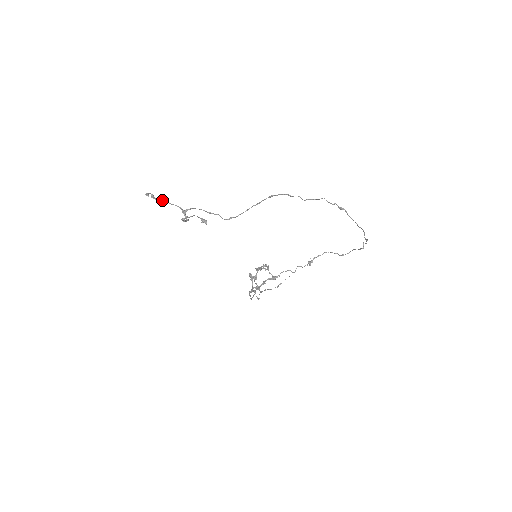
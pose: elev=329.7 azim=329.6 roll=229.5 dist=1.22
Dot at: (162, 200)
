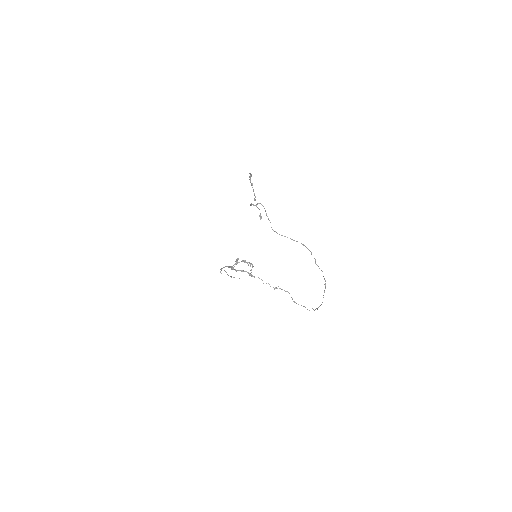
Dot at: (252, 183)
